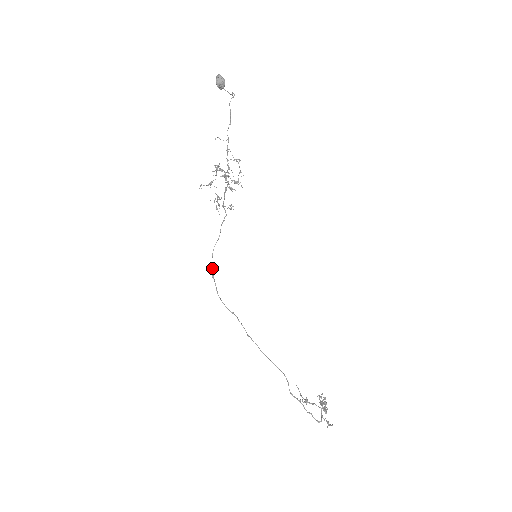
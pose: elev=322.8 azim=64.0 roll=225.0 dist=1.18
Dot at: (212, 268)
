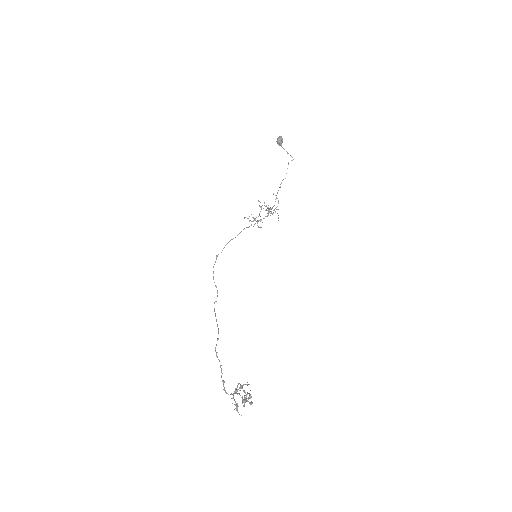
Dot at: (221, 252)
